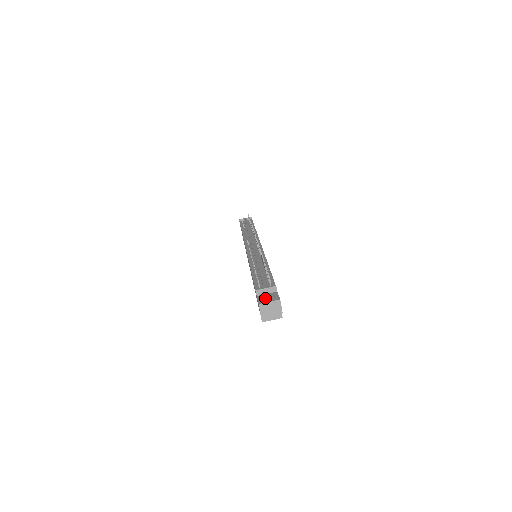
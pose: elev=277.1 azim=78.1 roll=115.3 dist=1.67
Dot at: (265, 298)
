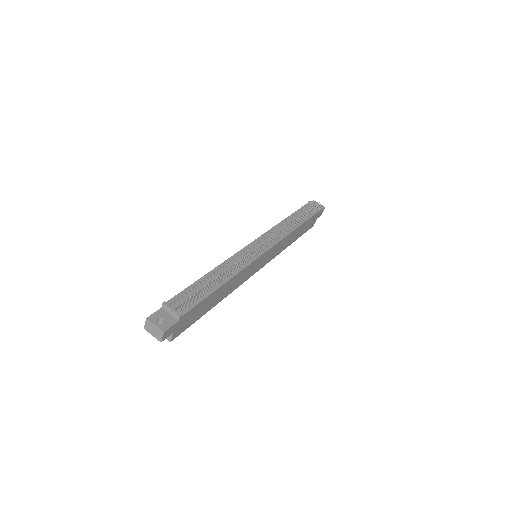
Dot at: (160, 317)
